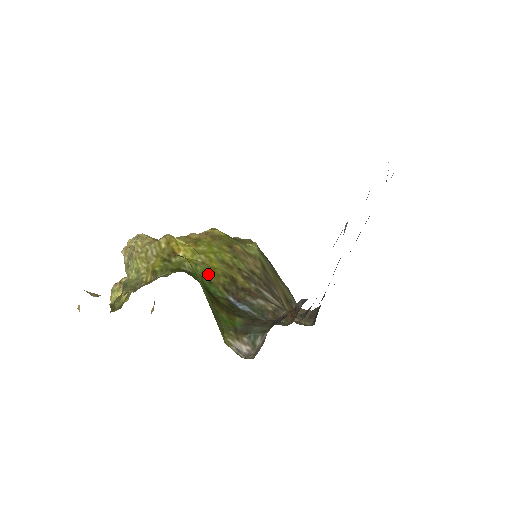
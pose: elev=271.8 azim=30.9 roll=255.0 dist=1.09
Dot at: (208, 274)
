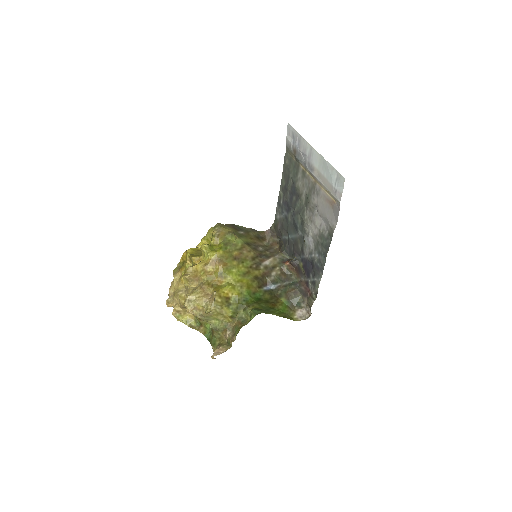
Dot at: (250, 291)
